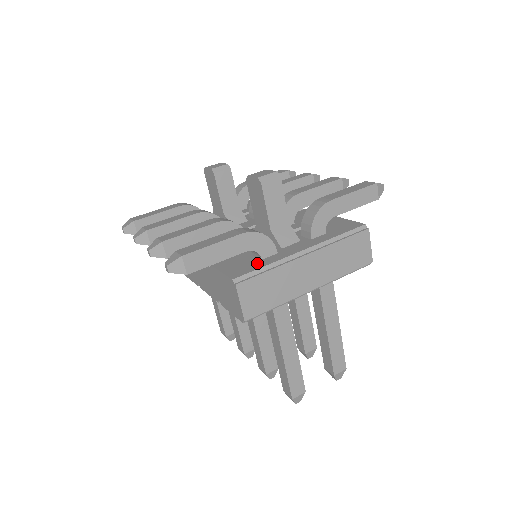
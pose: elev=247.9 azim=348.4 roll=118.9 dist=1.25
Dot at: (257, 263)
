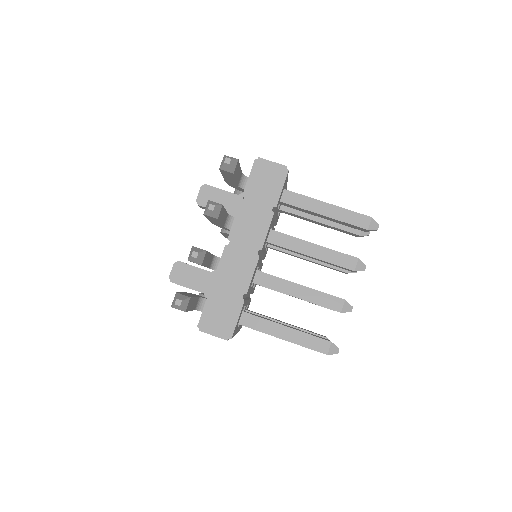
Dot at: occluded
